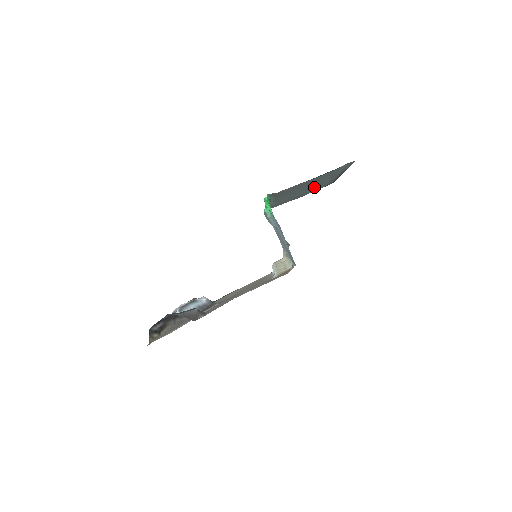
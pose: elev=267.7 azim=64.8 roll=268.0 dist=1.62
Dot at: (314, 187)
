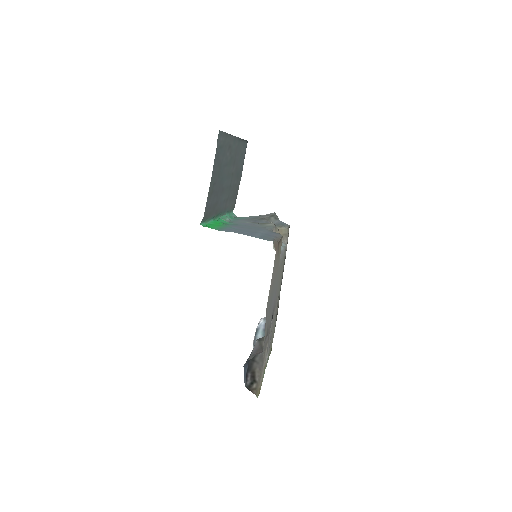
Dot at: (234, 165)
